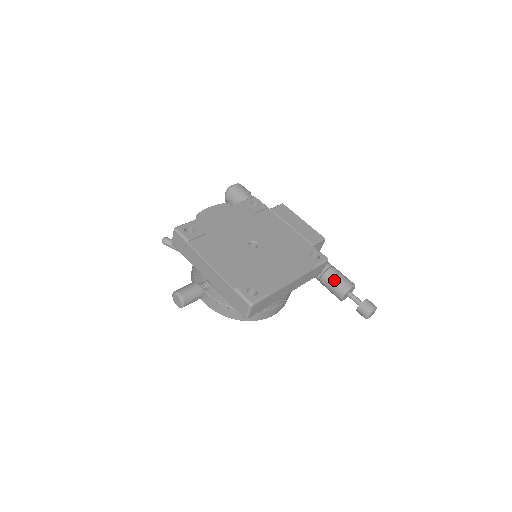
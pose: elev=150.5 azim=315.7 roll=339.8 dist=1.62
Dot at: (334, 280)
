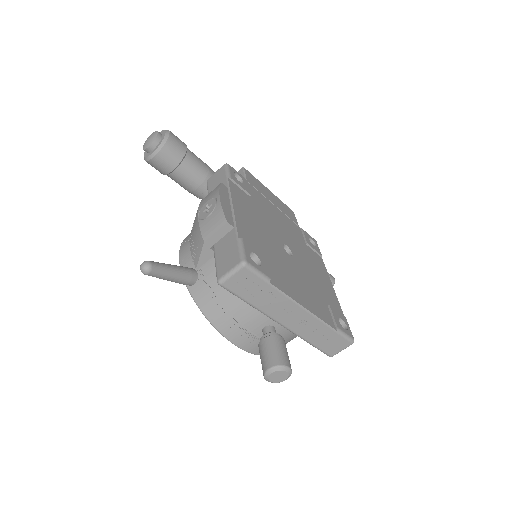
Dot at: occluded
